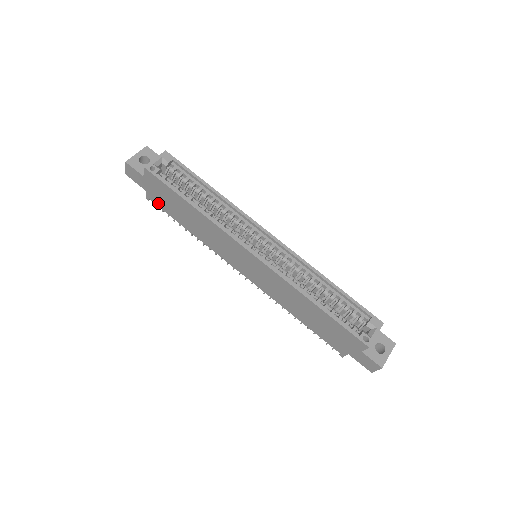
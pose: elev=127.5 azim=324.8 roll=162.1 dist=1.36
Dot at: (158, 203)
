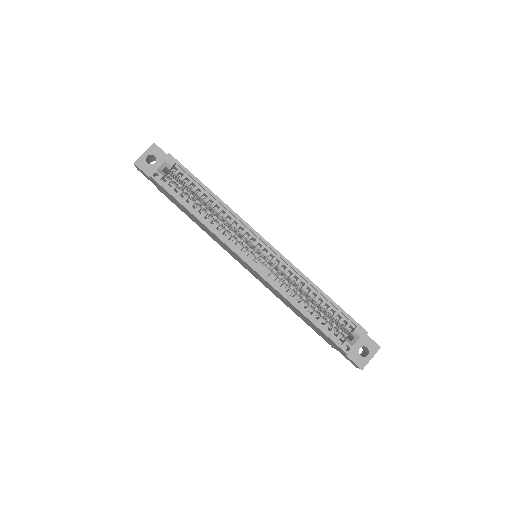
Dot at: (168, 198)
